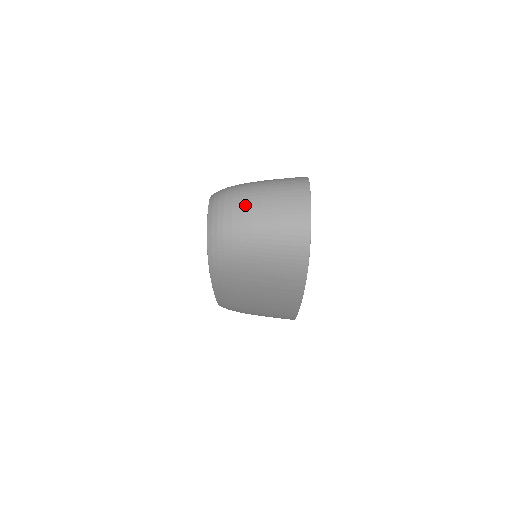
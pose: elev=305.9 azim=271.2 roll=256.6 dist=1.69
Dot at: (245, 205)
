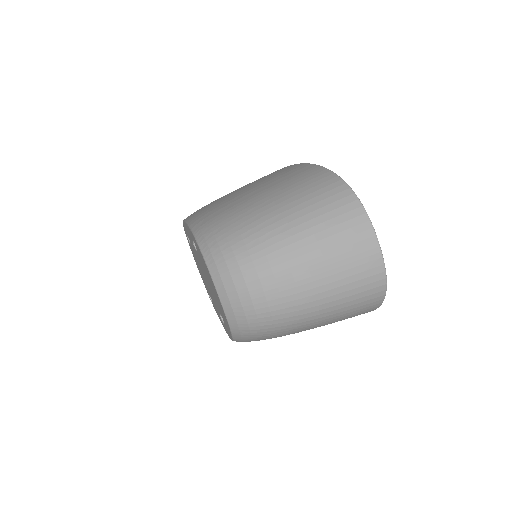
Dot at: (283, 280)
